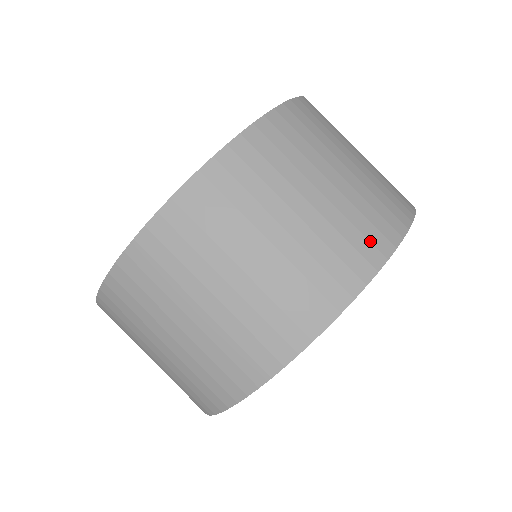
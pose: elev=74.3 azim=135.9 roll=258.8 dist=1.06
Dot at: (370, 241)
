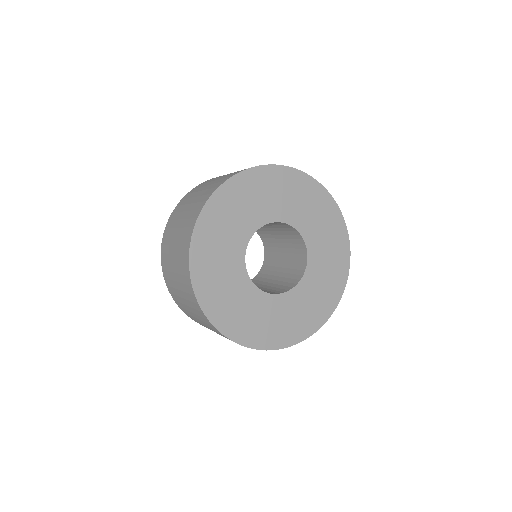
Dot at: occluded
